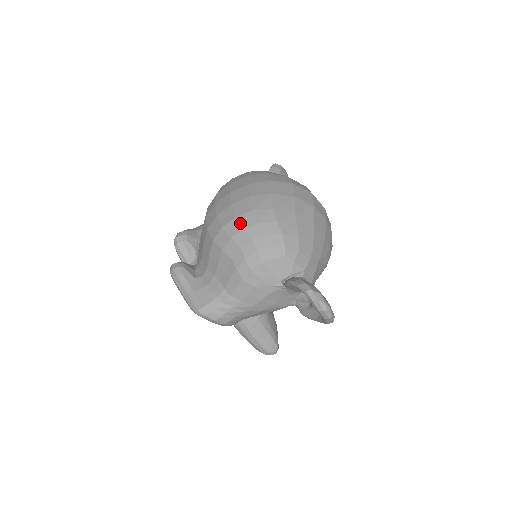
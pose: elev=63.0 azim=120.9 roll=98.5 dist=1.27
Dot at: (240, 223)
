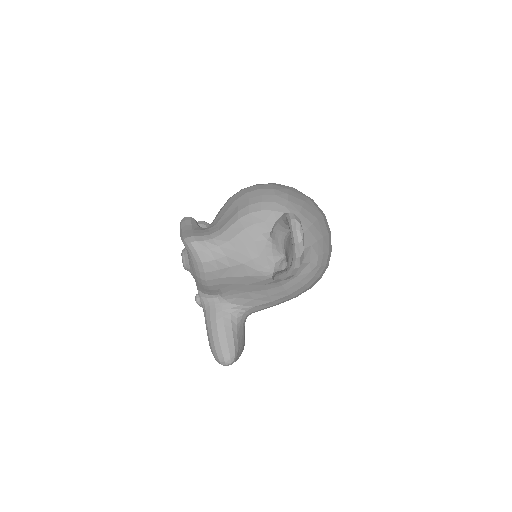
Dot at: (258, 187)
